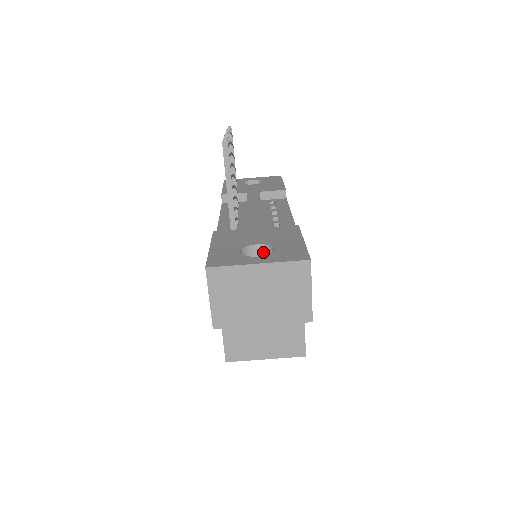
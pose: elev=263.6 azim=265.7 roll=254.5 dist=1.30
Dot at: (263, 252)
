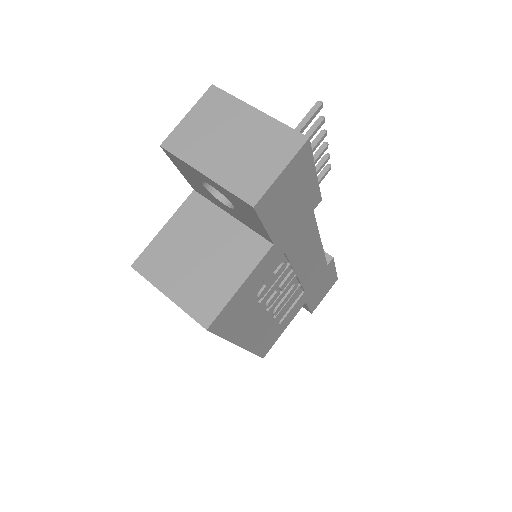
Dot at: occluded
